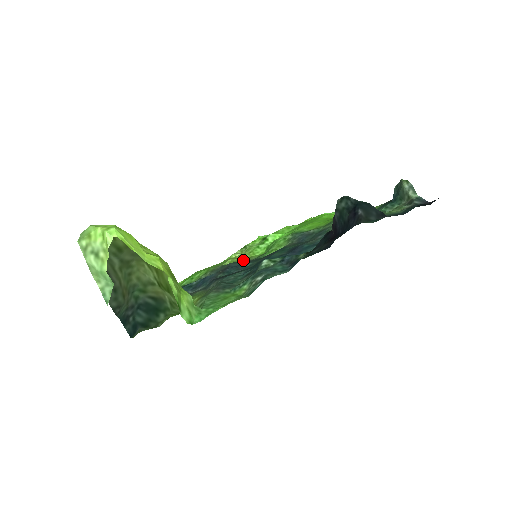
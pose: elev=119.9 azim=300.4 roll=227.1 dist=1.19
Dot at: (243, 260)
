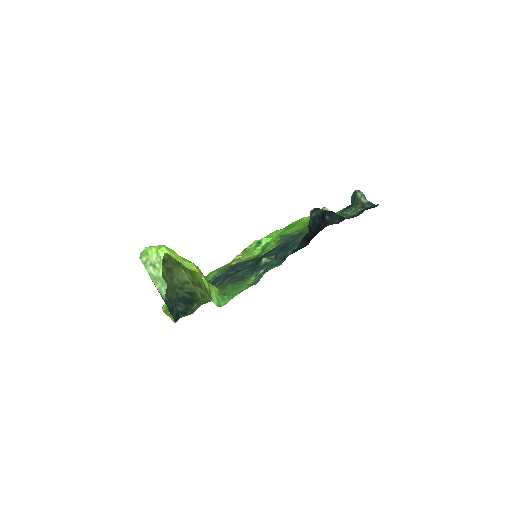
Dot at: (245, 260)
